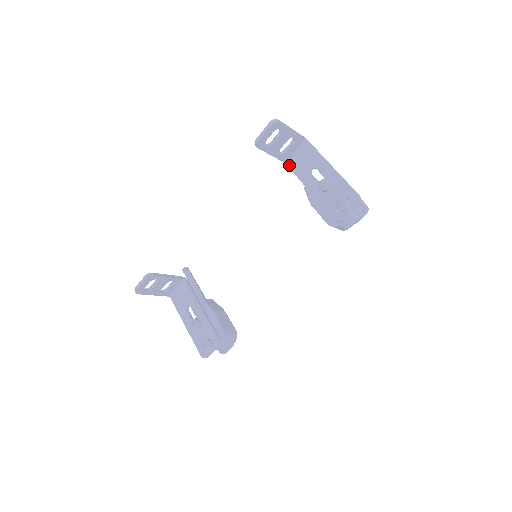
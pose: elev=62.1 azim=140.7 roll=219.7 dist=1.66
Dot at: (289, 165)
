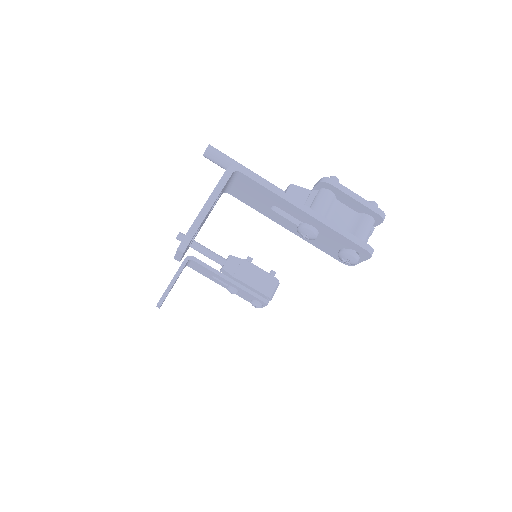
Dot at: (232, 195)
